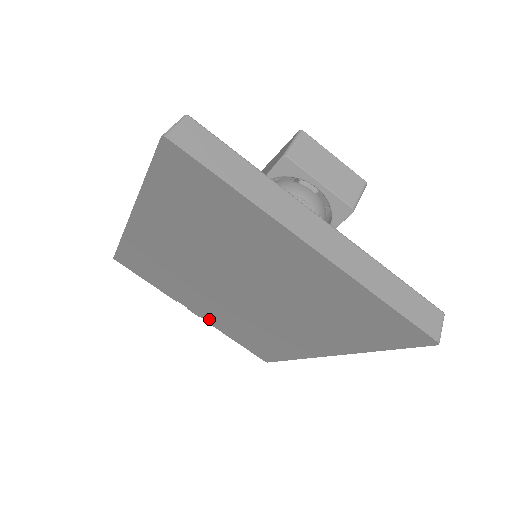
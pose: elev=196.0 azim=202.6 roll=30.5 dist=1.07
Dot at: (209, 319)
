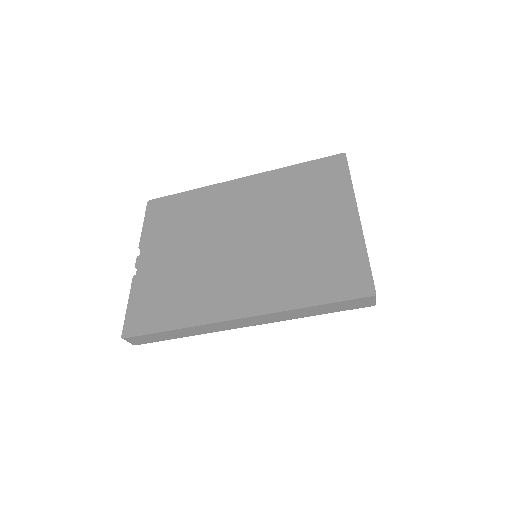
Dot at: (146, 270)
